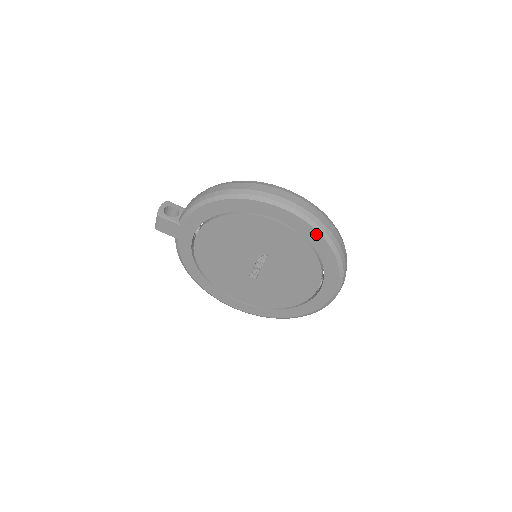
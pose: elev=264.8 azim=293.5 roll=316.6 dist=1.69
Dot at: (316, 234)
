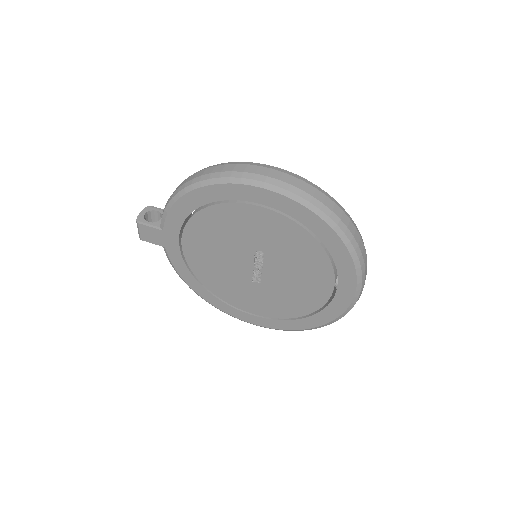
Dot at: (310, 215)
